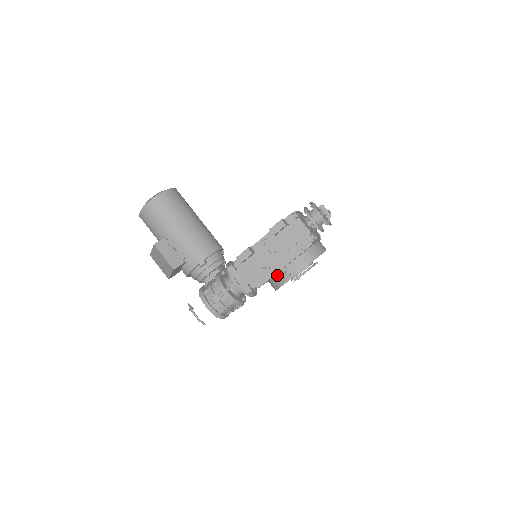
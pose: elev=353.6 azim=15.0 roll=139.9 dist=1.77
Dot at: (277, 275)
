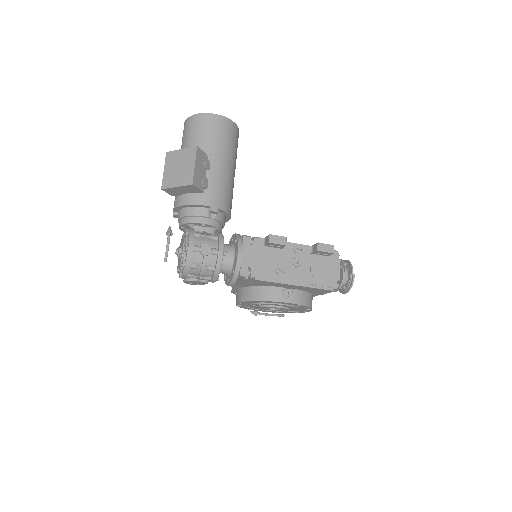
Dot at: (270, 287)
